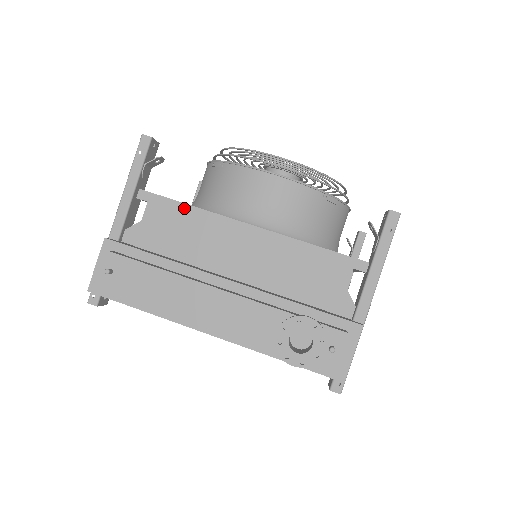
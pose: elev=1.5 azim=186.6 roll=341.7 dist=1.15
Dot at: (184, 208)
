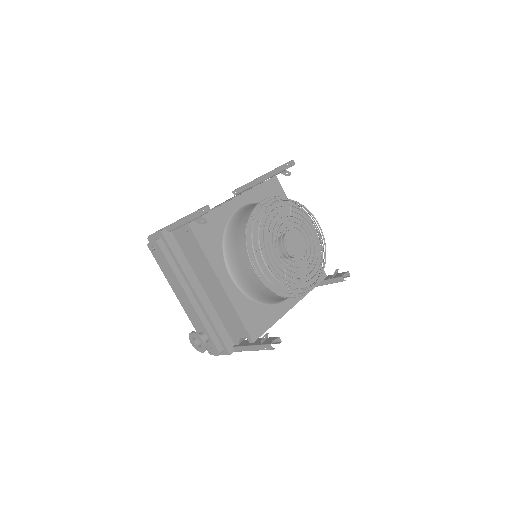
Dot at: (201, 250)
